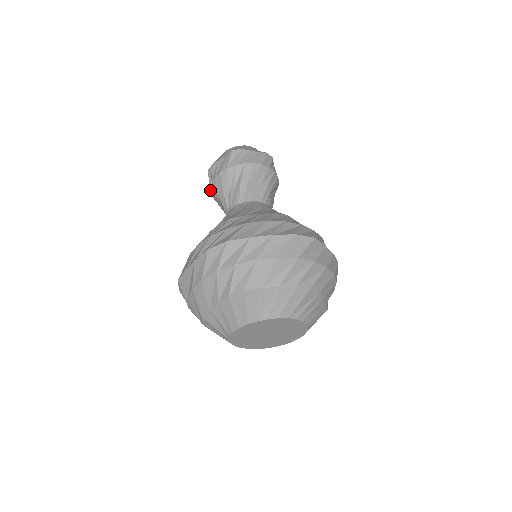
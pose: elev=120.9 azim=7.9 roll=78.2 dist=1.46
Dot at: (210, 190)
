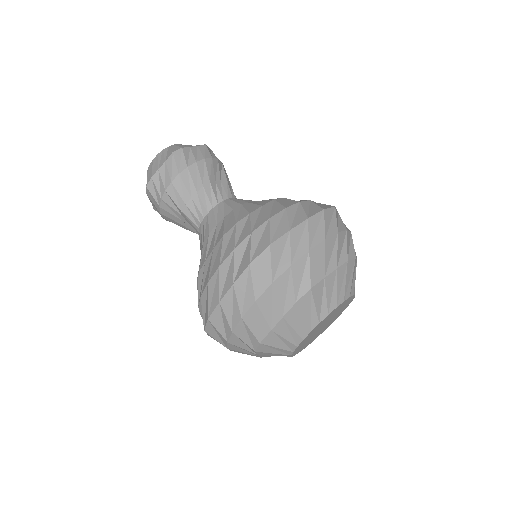
Dot at: (159, 208)
